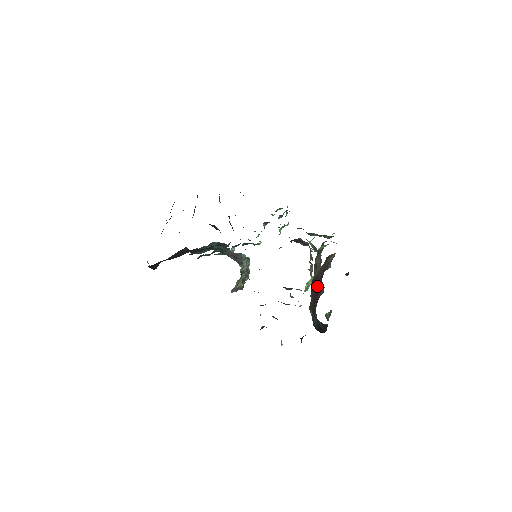
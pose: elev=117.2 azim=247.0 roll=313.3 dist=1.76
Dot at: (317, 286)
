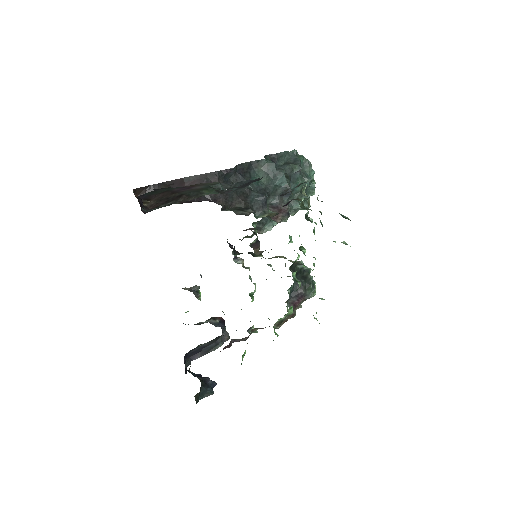
Dot at: occluded
